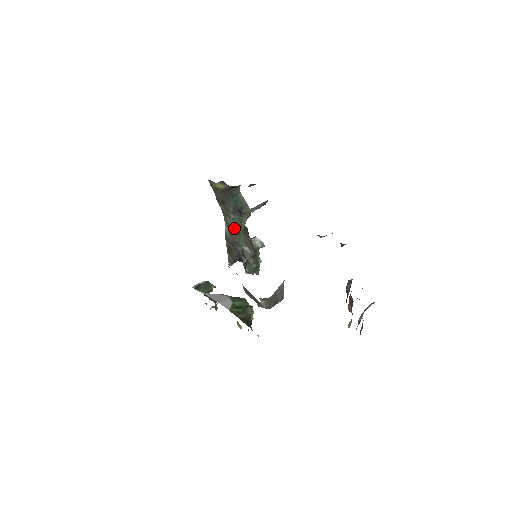
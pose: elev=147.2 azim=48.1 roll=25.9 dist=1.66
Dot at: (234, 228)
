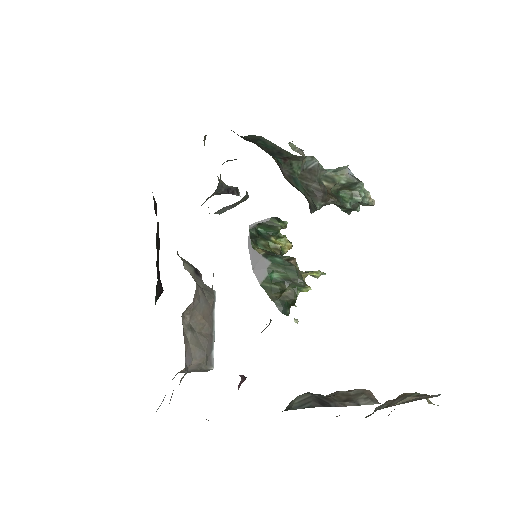
Dot at: (283, 172)
